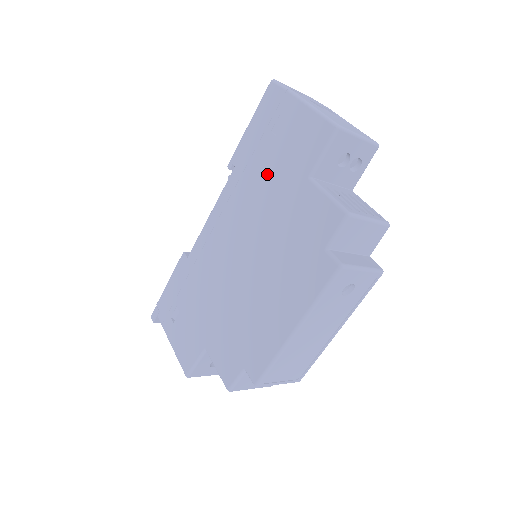
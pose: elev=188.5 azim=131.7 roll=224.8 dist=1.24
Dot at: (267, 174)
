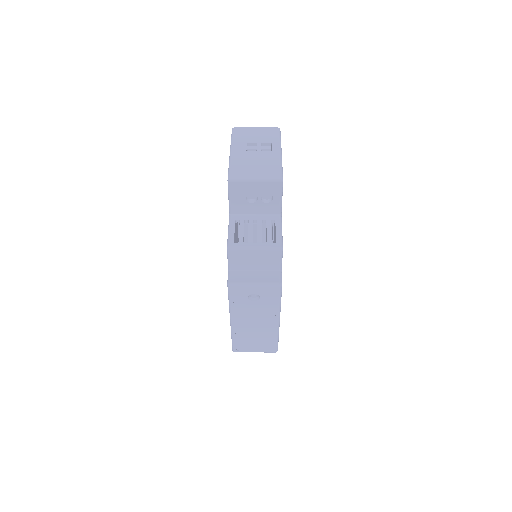
Dot at: occluded
